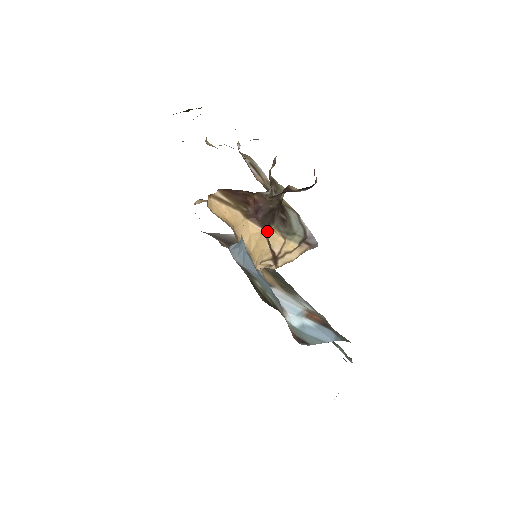
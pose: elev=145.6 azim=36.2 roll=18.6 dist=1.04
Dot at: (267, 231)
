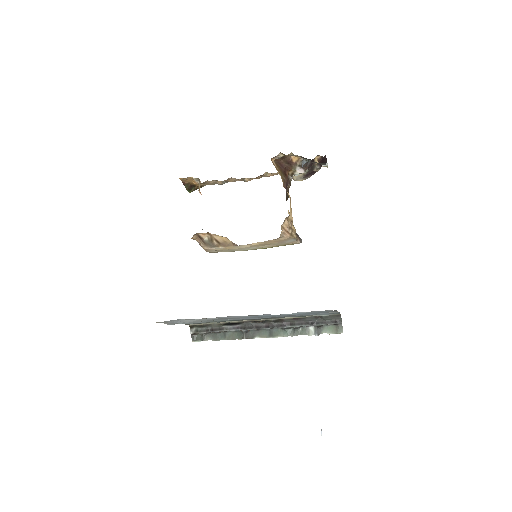
Dot at: occluded
